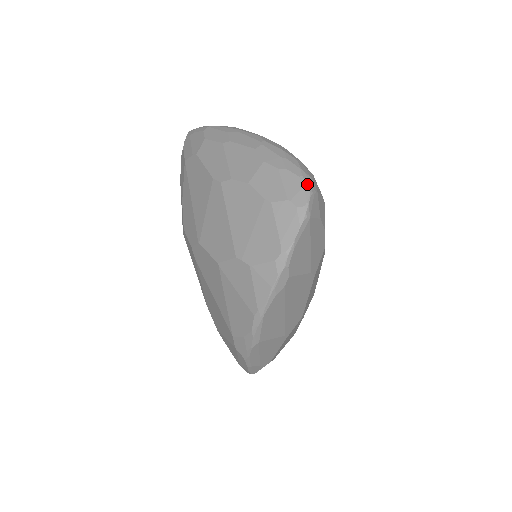
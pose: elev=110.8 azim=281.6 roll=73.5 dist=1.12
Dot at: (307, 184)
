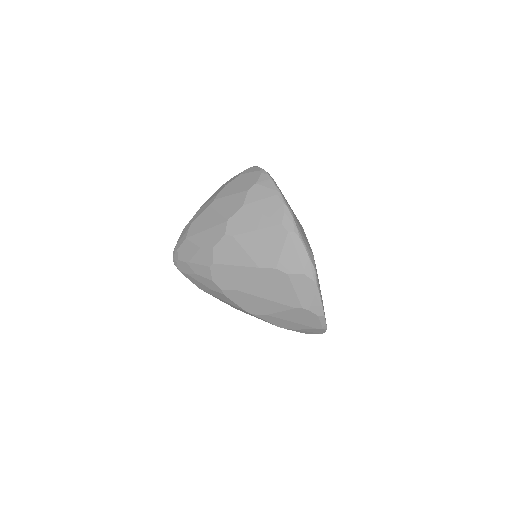
Dot at: occluded
